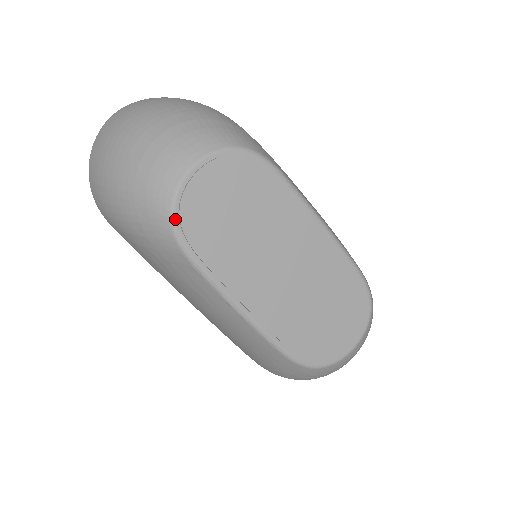
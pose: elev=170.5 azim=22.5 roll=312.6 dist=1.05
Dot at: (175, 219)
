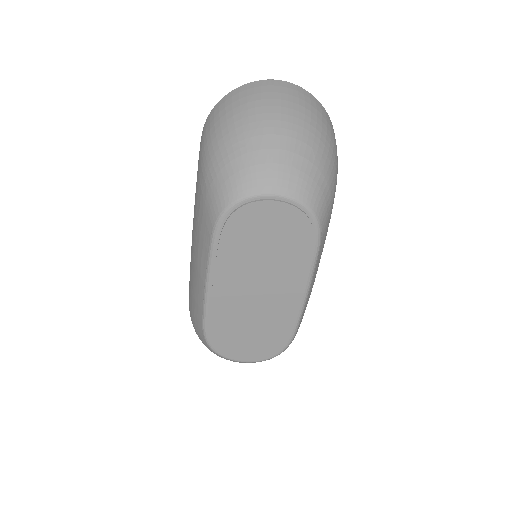
Dot at: (231, 208)
